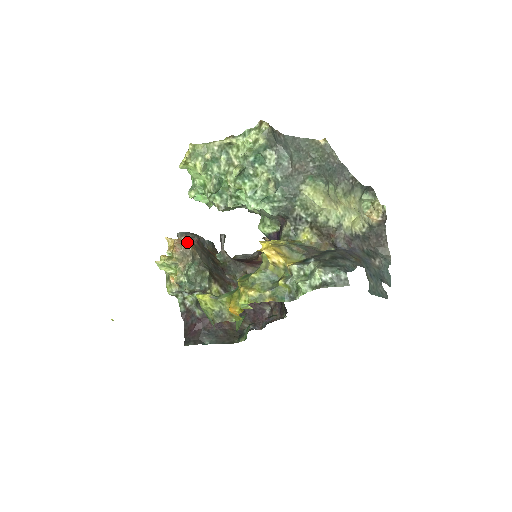
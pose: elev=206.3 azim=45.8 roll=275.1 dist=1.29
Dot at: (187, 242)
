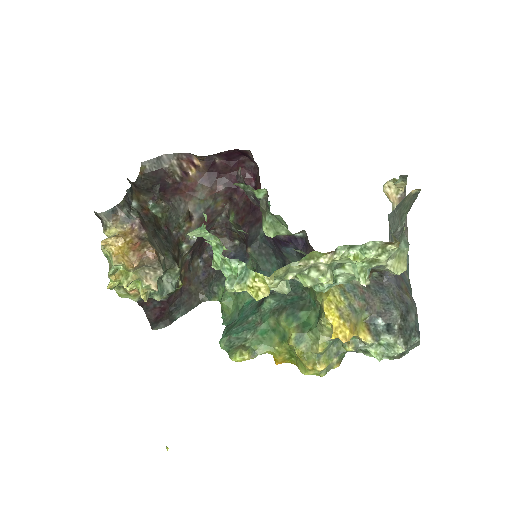
Dot at: (149, 253)
